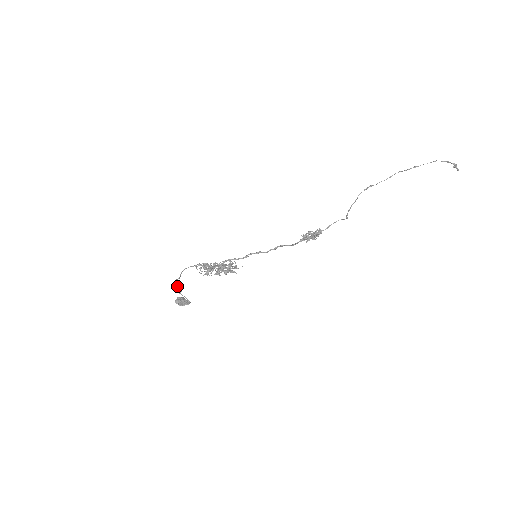
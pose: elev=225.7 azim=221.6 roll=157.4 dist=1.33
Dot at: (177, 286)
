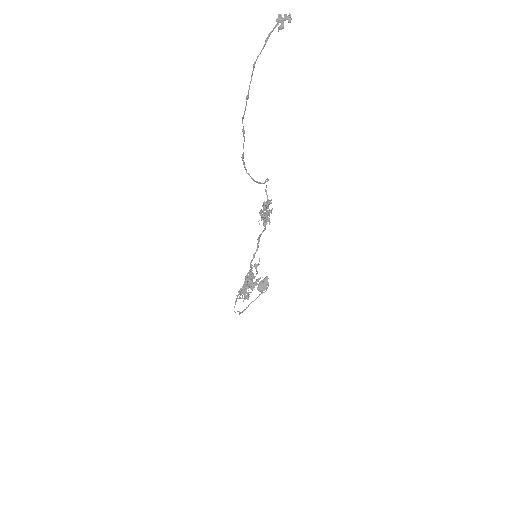
Dot at: (246, 308)
